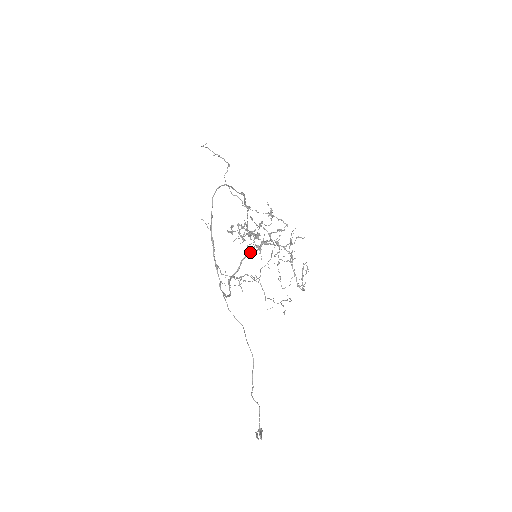
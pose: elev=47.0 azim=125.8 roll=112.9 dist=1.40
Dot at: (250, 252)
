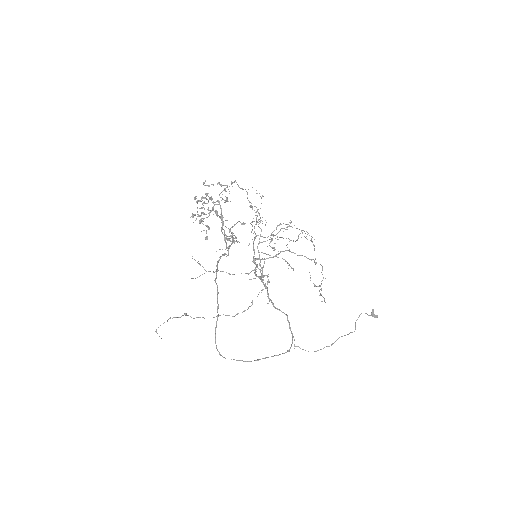
Dot at: occluded
